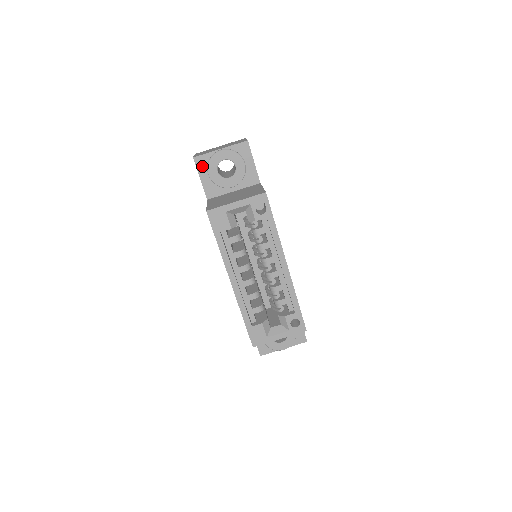
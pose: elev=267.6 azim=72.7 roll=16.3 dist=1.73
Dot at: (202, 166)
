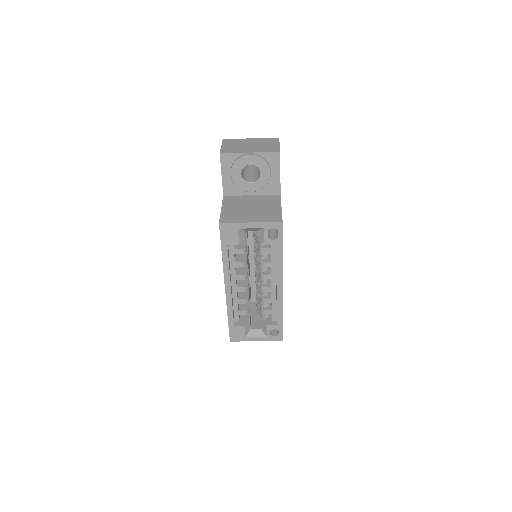
Dot at: (227, 164)
